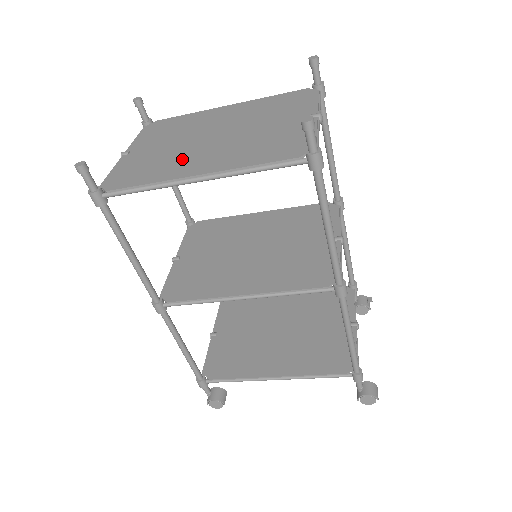
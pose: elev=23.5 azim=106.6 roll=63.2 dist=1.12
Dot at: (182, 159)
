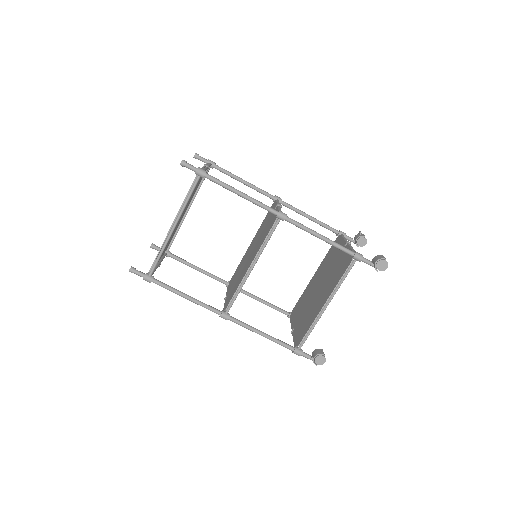
Dot at: occluded
